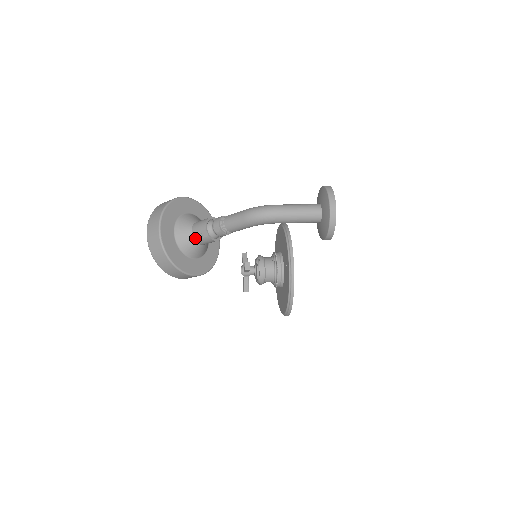
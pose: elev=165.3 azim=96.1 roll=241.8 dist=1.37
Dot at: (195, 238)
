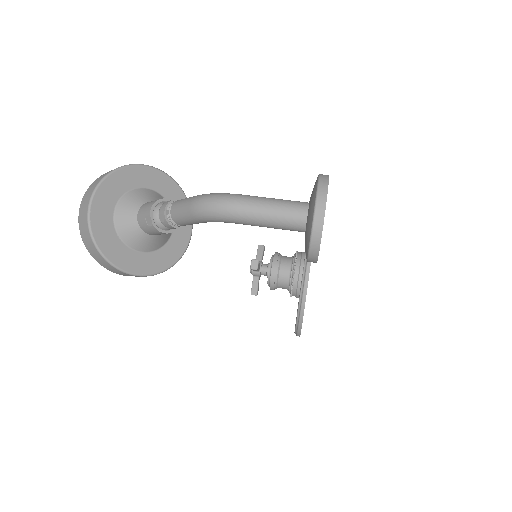
Dot at: (140, 225)
